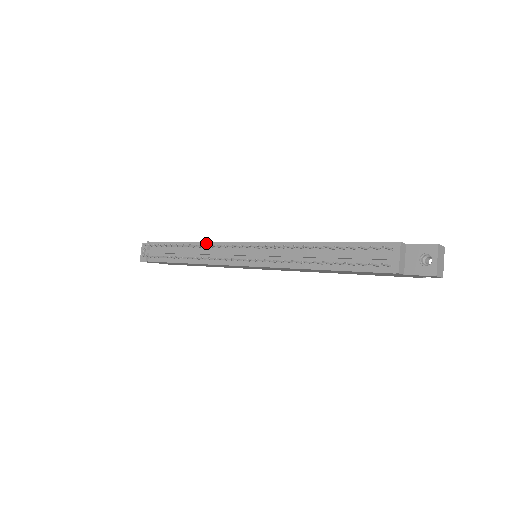
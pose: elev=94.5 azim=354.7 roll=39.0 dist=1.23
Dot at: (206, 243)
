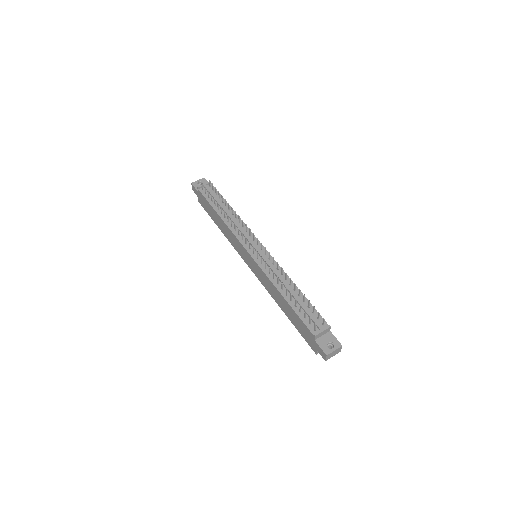
Dot at: occluded
